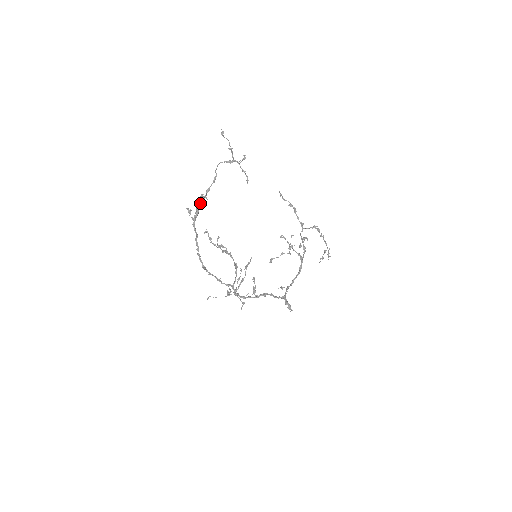
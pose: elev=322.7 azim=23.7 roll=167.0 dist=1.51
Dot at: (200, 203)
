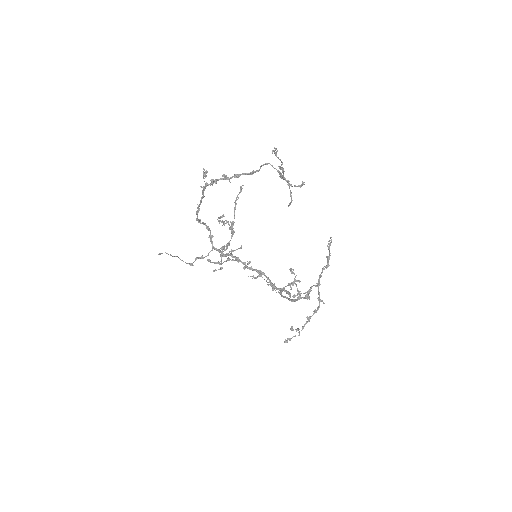
Dot at: (218, 179)
